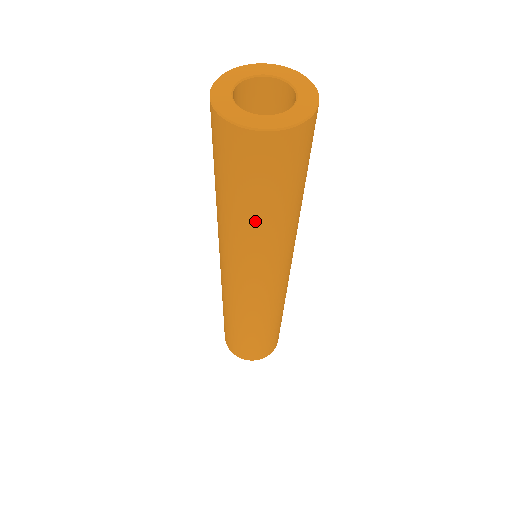
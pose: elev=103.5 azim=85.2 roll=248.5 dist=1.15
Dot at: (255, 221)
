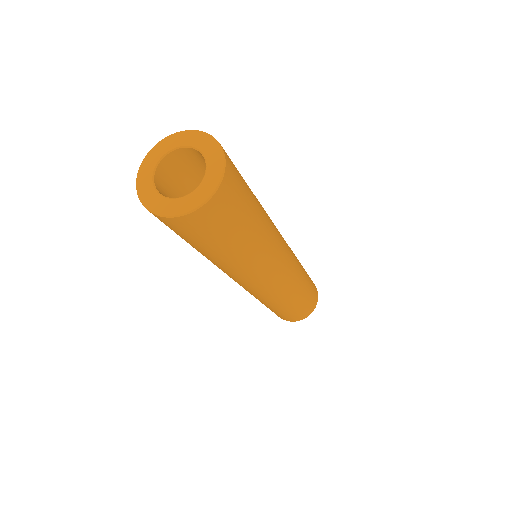
Dot at: (202, 253)
